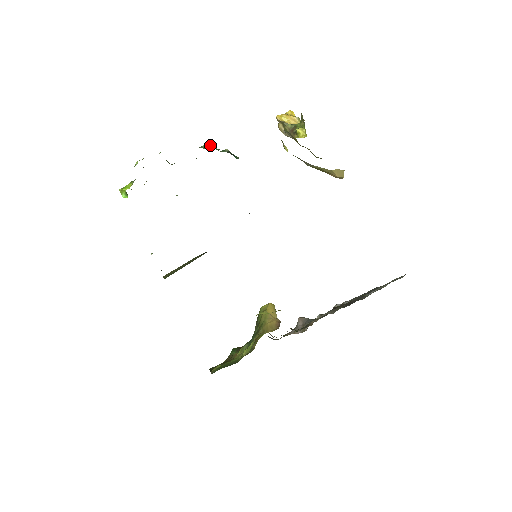
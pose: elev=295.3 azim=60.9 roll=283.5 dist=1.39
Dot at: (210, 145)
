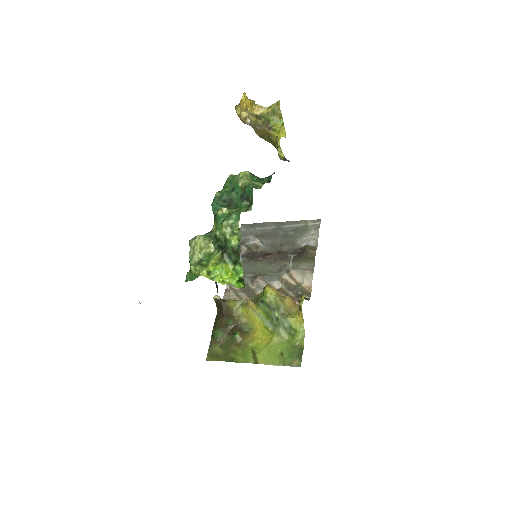
Dot at: (246, 176)
